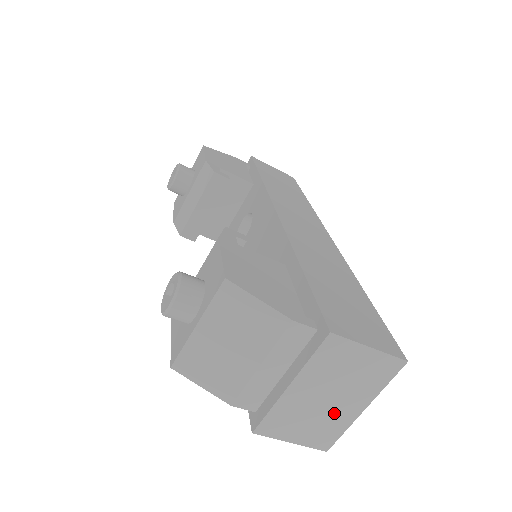
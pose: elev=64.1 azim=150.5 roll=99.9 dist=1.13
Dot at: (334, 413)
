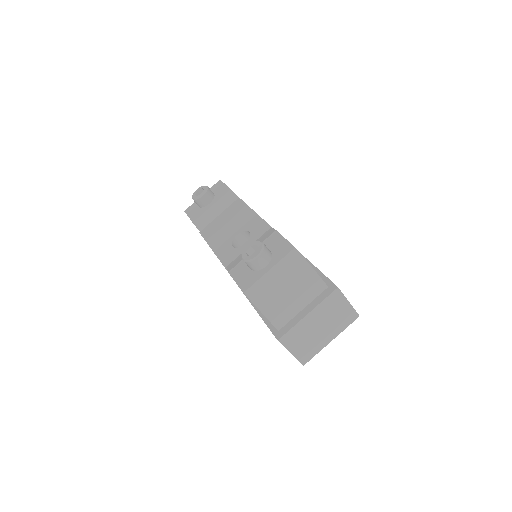
Dot at: (318, 339)
